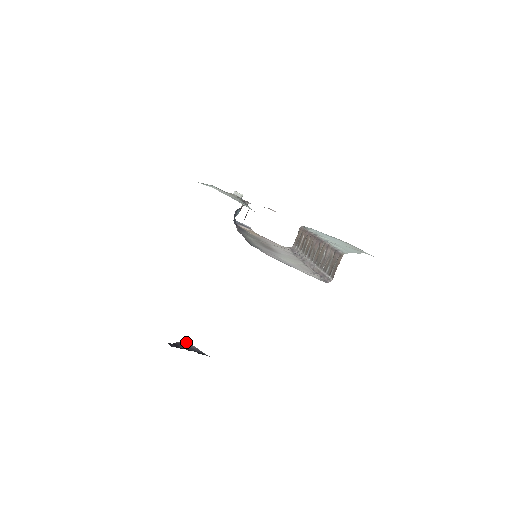
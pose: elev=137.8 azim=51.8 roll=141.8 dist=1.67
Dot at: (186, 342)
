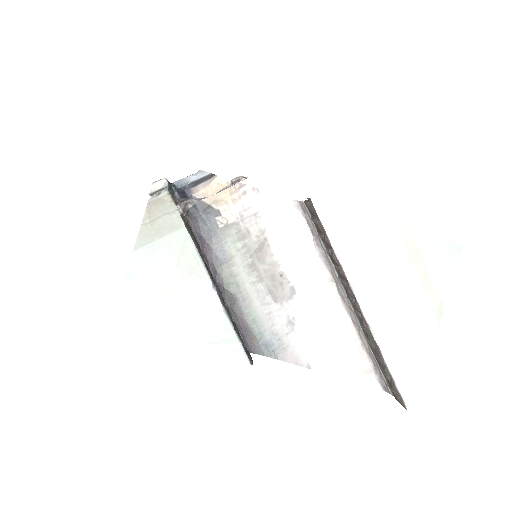
Dot at: occluded
